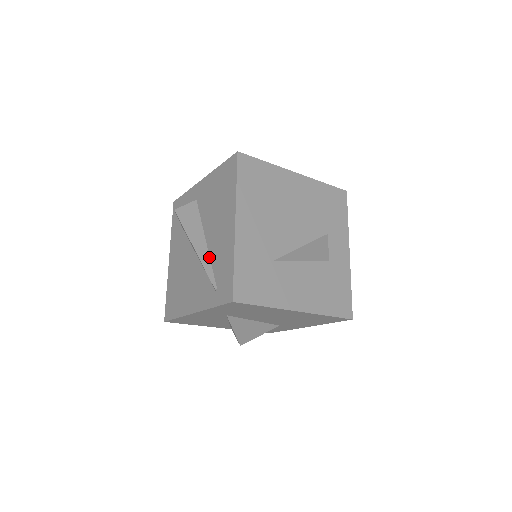
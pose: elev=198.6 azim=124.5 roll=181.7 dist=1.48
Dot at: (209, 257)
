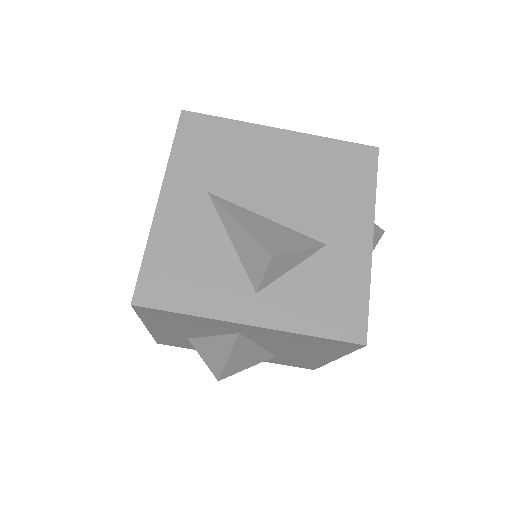
Dot at: occluded
